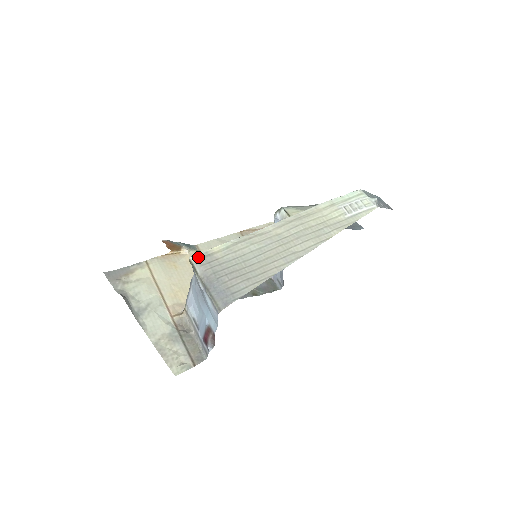
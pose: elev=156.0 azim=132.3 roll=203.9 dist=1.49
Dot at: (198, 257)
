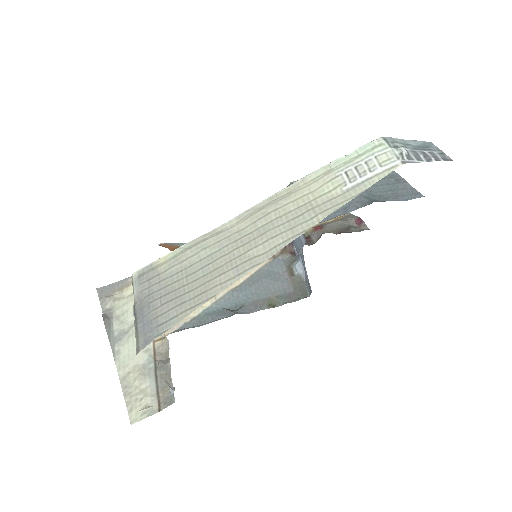
Dot at: (140, 272)
